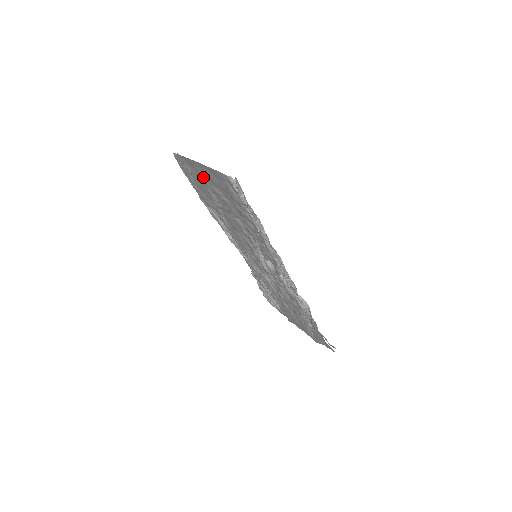
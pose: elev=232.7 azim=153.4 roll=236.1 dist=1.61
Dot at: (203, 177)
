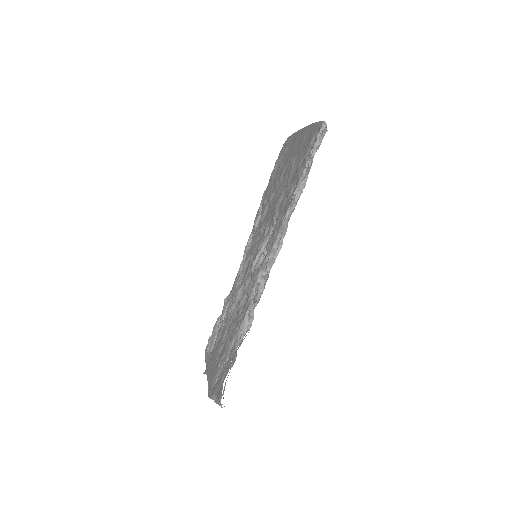
Dot at: (293, 149)
